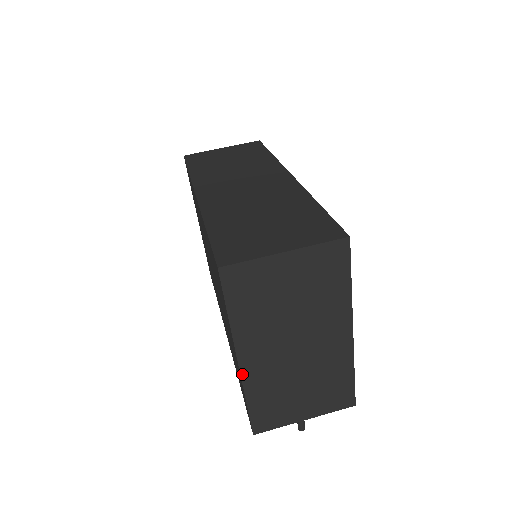
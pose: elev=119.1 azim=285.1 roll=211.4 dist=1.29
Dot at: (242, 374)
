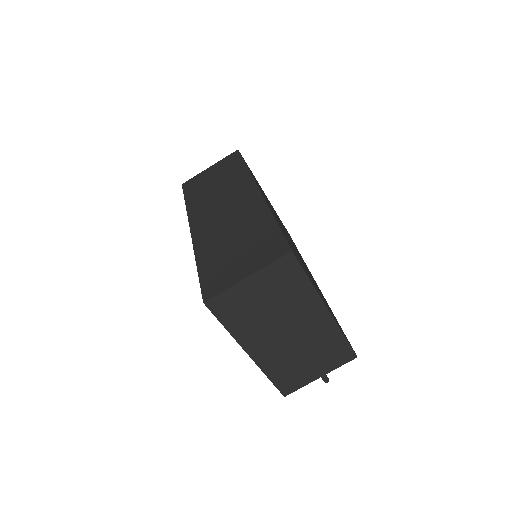
Dot at: (255, 361)
